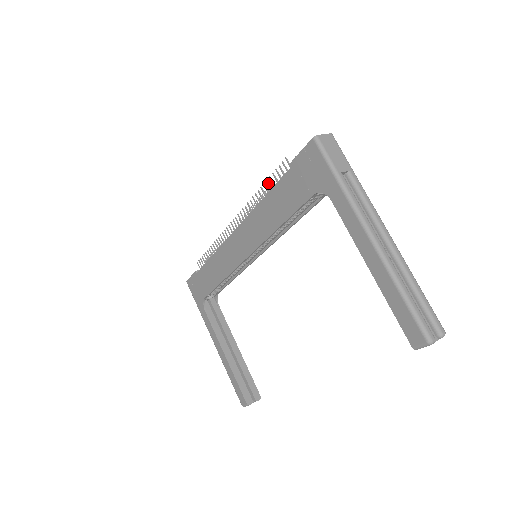
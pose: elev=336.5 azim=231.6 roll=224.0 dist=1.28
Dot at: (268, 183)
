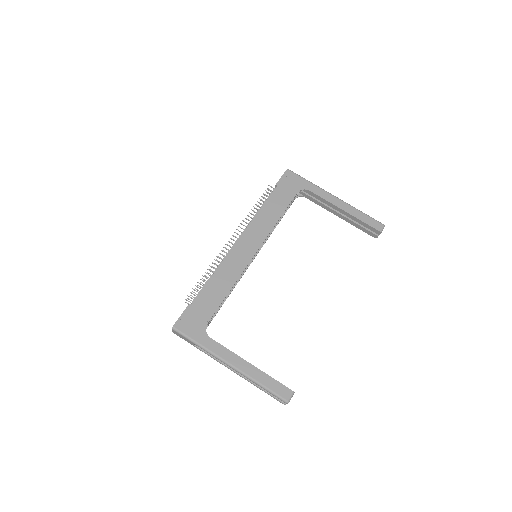
Dot at: (259, 202)
